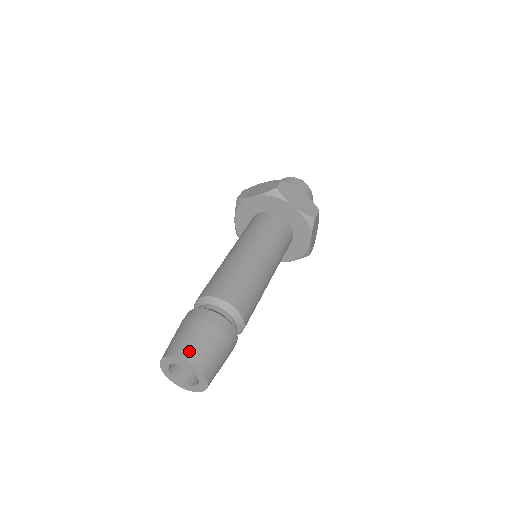
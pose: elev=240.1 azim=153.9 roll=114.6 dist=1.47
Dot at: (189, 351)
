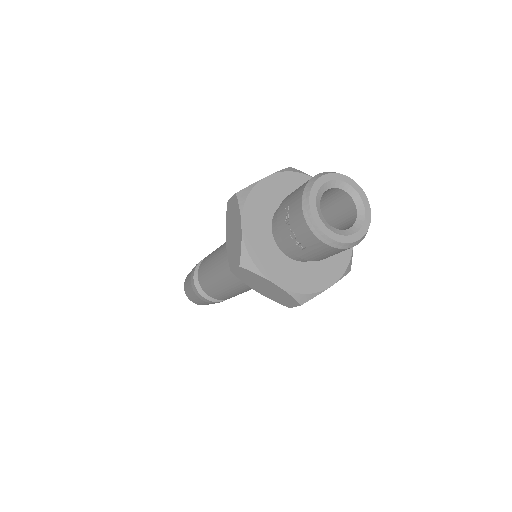
Dot at: (189, 297)
